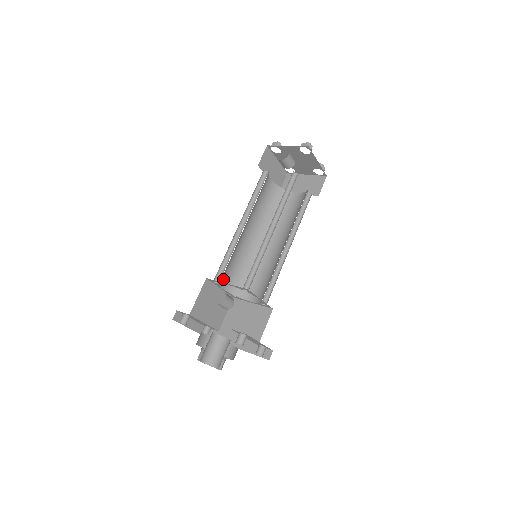
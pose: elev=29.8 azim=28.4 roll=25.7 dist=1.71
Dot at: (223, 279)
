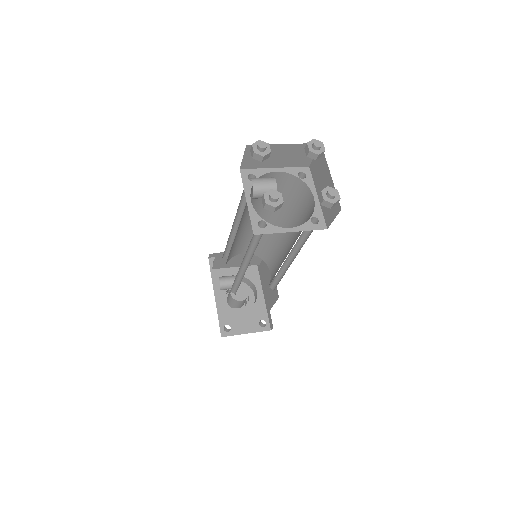
Dot at: (238, 251)
